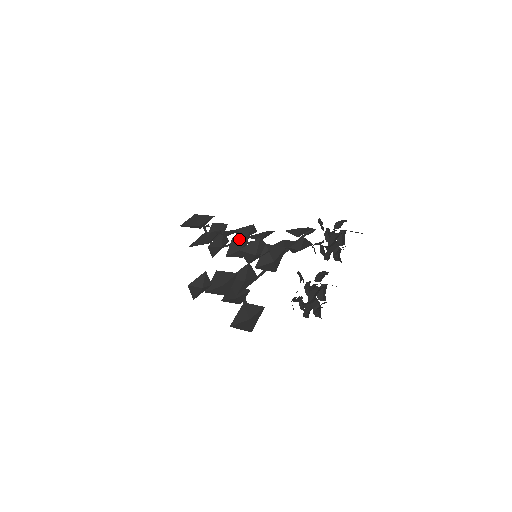
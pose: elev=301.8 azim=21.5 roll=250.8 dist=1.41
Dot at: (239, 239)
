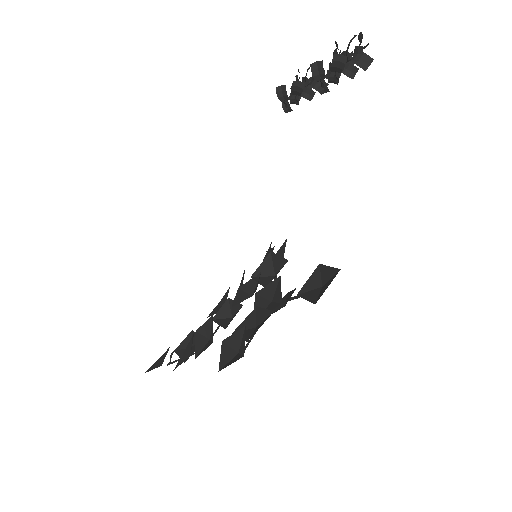
Dot at: (220, 311)
